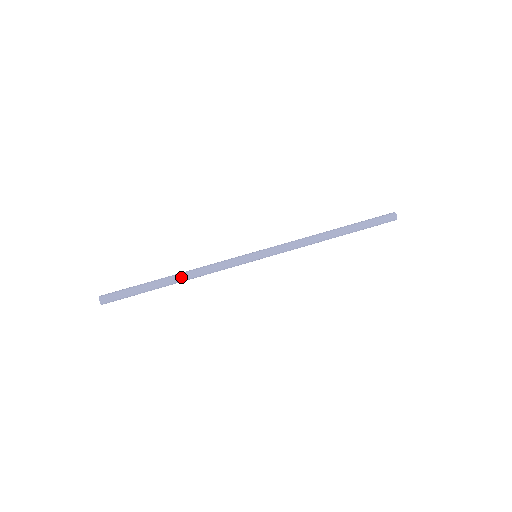
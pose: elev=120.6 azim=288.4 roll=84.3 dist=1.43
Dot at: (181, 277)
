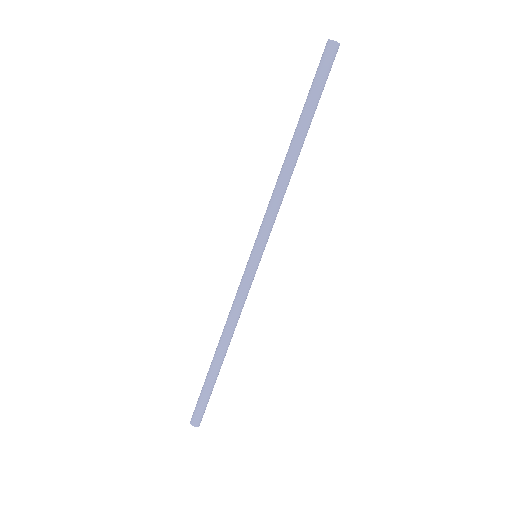
Dot at: (221, 345)
